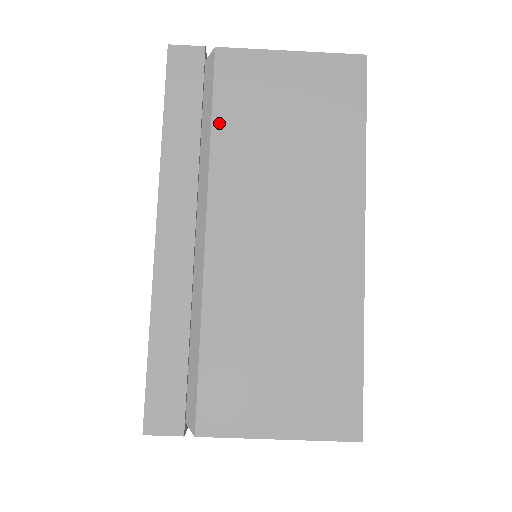
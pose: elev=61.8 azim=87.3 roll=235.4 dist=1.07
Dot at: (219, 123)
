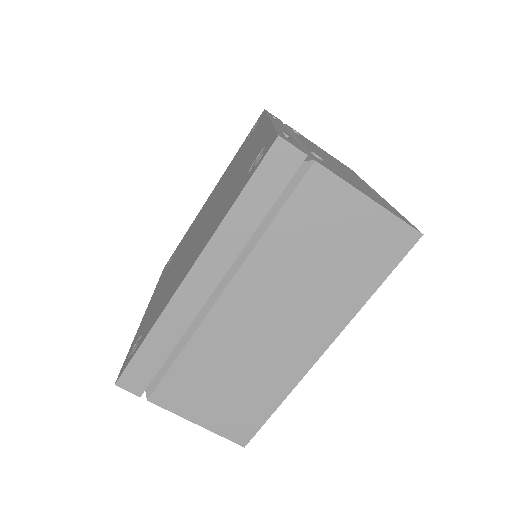
Dot at: (279, 224)
